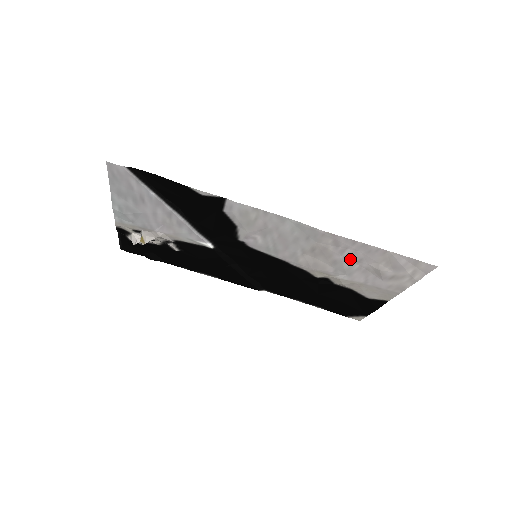
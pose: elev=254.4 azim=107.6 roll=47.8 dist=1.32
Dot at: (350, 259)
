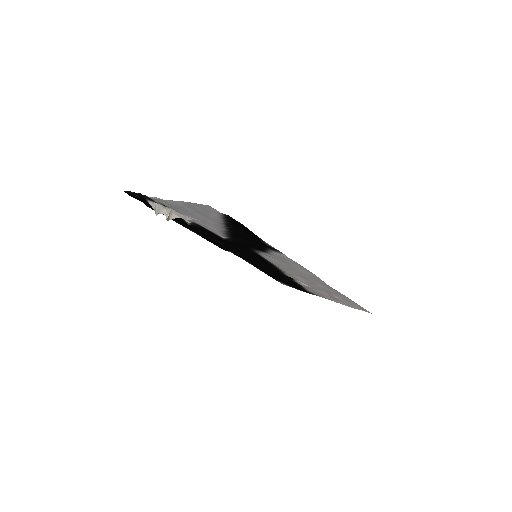
Dot at: (325, 289)
